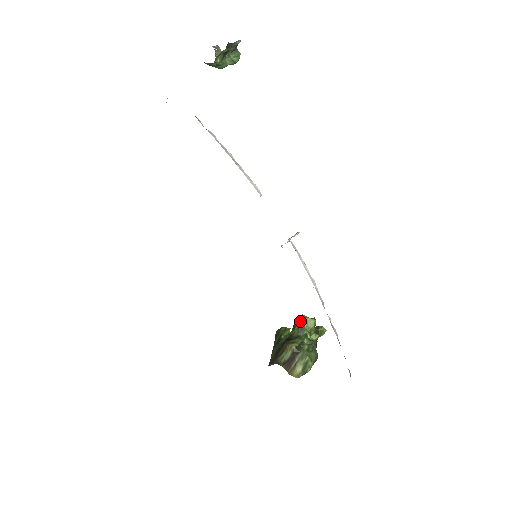
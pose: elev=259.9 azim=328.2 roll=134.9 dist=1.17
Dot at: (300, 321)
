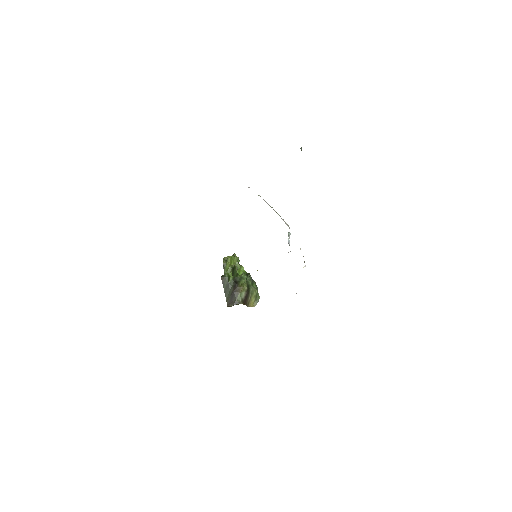
Dot at: (229, 262)
